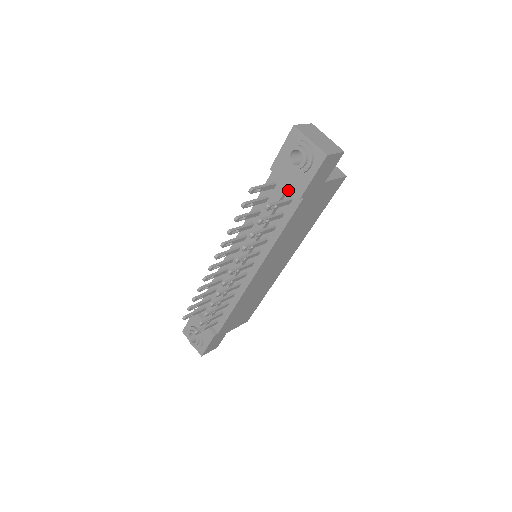
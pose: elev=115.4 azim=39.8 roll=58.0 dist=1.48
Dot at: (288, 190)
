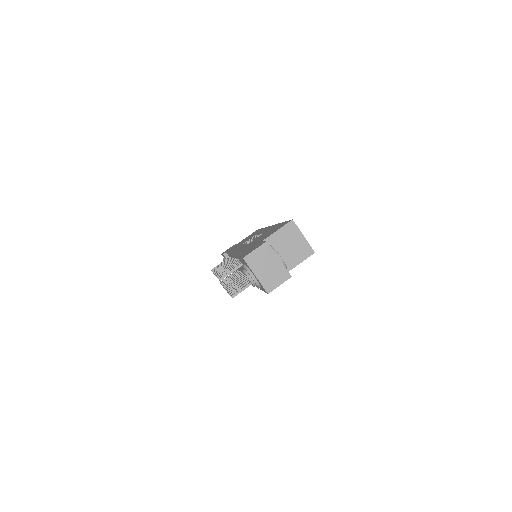
Dot at: occluded
